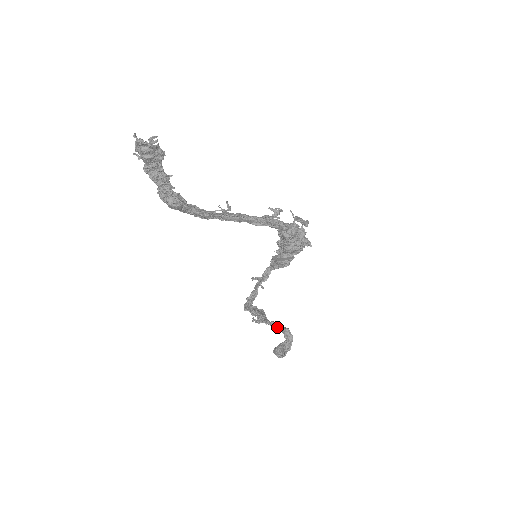
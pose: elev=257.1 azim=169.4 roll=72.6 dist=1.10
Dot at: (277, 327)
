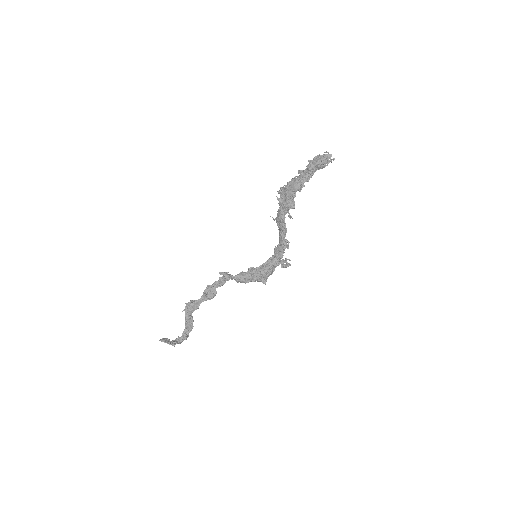
Dot at: occluded
